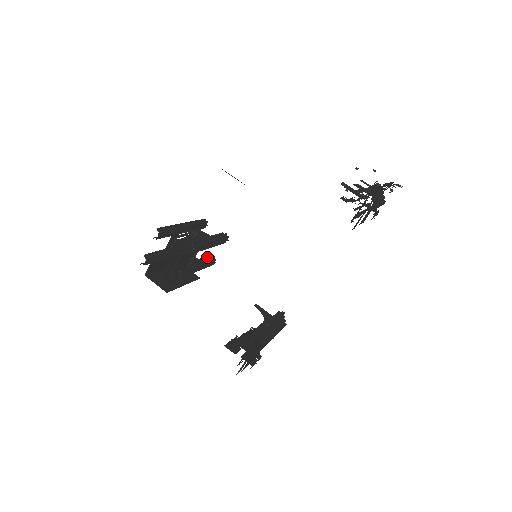
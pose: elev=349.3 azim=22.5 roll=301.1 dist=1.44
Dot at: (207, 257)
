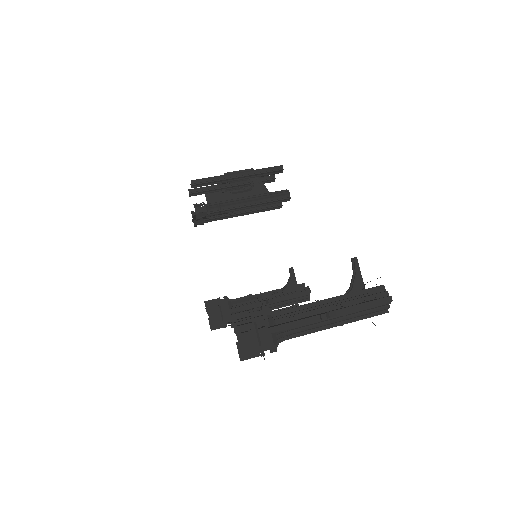
Dot at: occluded
